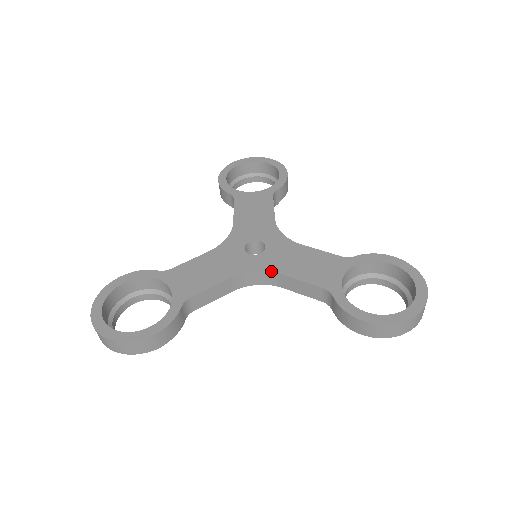
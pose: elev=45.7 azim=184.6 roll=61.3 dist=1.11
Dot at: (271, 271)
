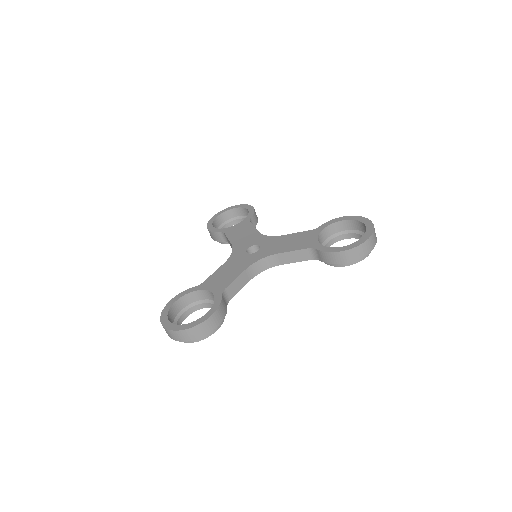
Dot at: (270, 255)
